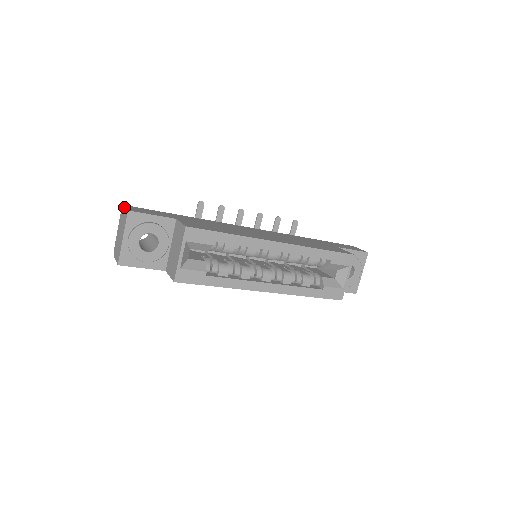
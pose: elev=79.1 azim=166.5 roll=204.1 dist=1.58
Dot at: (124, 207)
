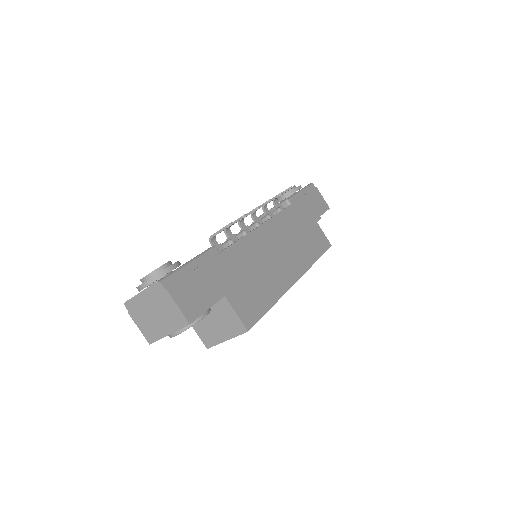
Dot at: (172, 300)
